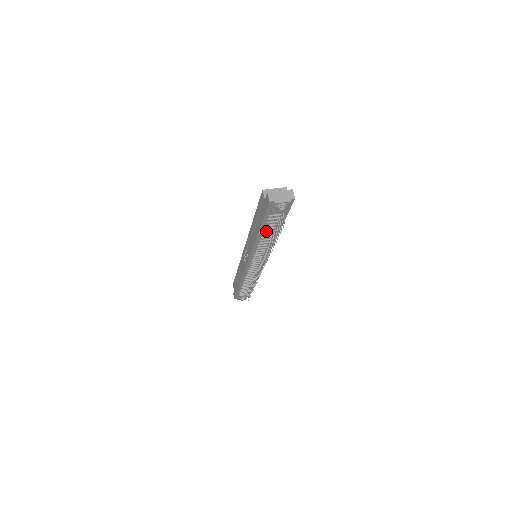
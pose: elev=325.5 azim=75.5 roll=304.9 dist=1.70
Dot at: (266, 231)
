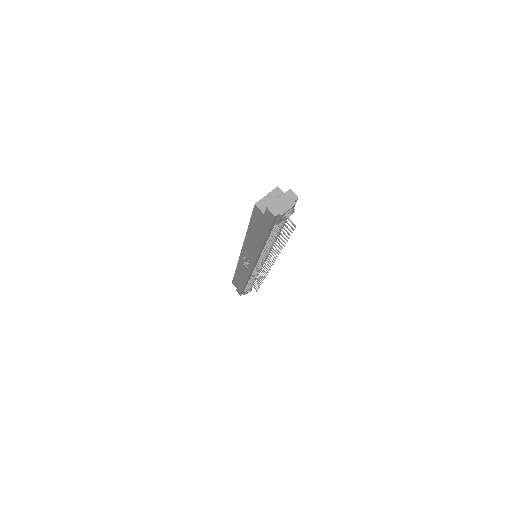
Dot at: (270, 238)
